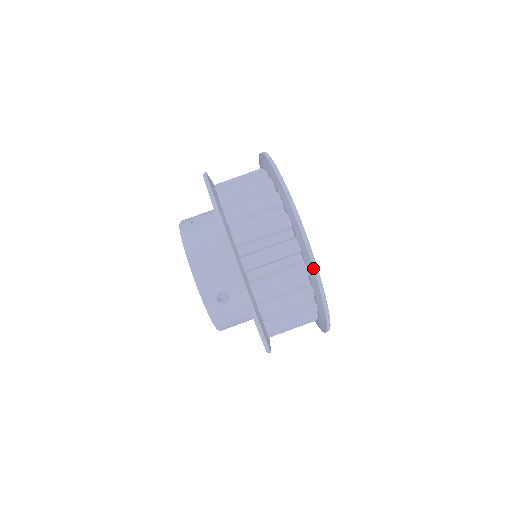
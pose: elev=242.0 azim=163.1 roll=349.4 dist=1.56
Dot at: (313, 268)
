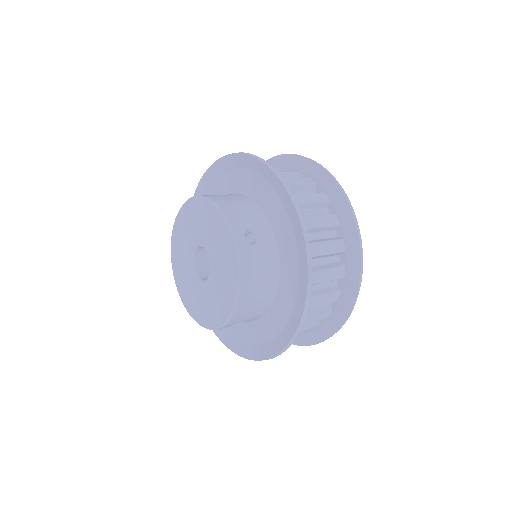
Dot at: (328, 338)
